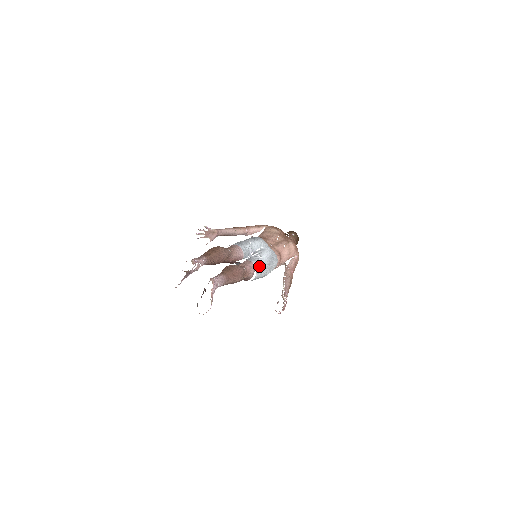
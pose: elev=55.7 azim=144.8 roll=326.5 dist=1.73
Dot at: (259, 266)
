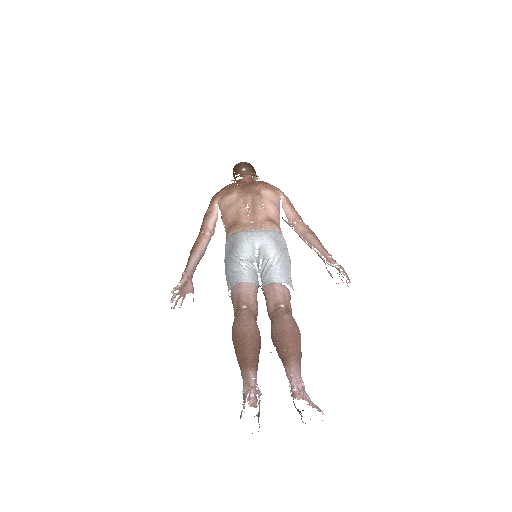
Dot at: (283, 275)
